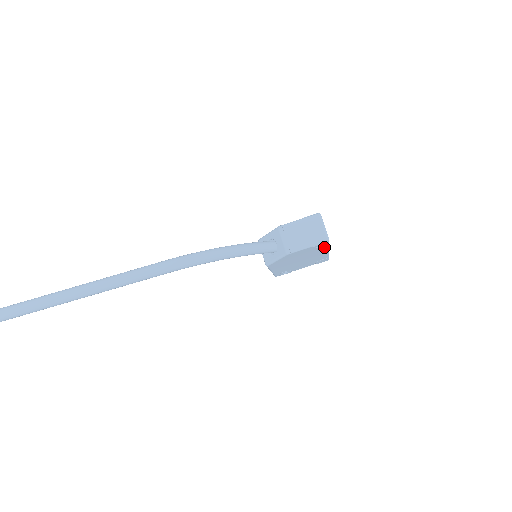
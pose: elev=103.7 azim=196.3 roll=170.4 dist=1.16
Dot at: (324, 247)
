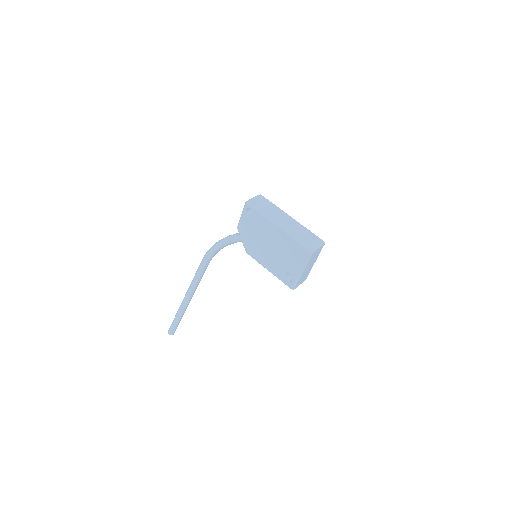
Dot at: (259, 216)
